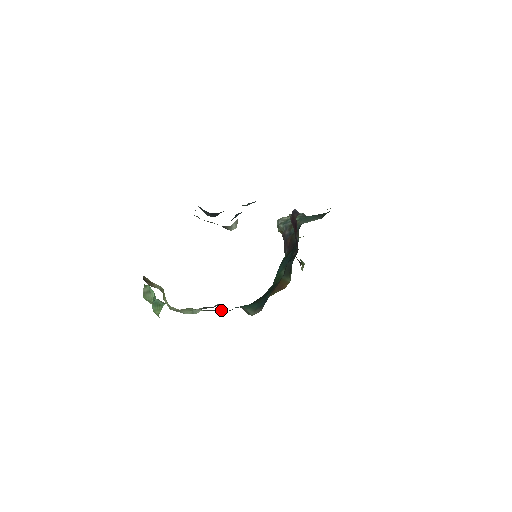
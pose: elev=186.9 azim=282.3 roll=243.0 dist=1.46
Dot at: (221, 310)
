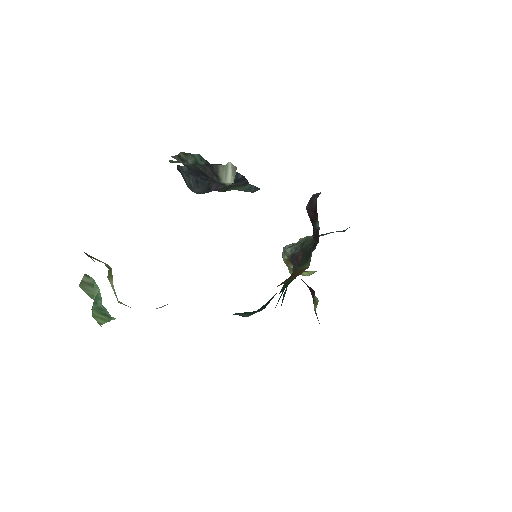
Dot at: occluded
